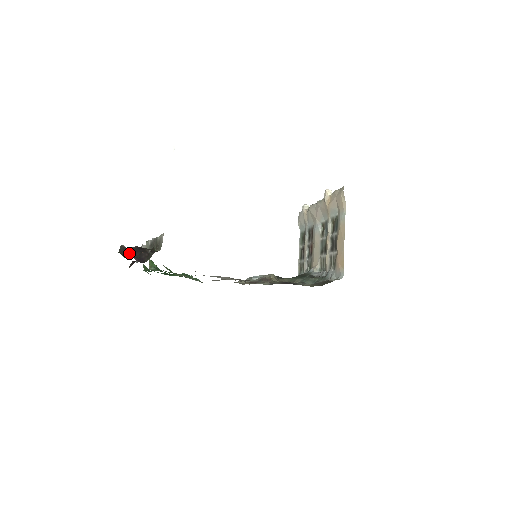
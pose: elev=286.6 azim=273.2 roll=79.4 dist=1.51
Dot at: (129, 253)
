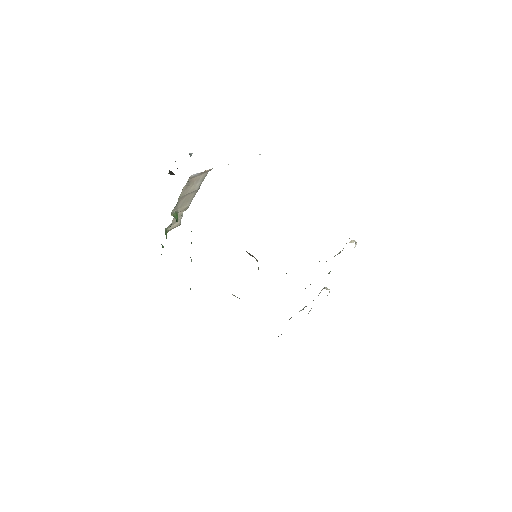
Dot at: occluded
